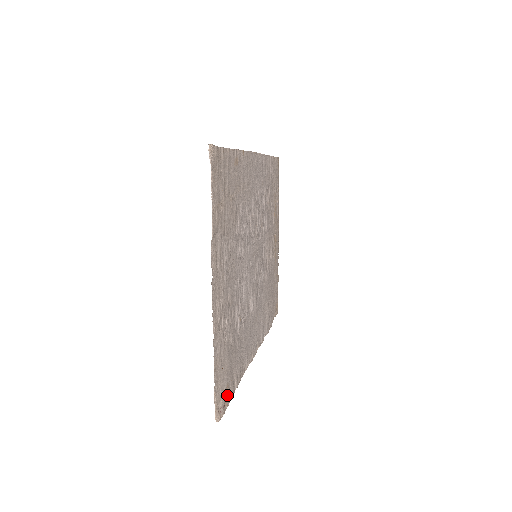
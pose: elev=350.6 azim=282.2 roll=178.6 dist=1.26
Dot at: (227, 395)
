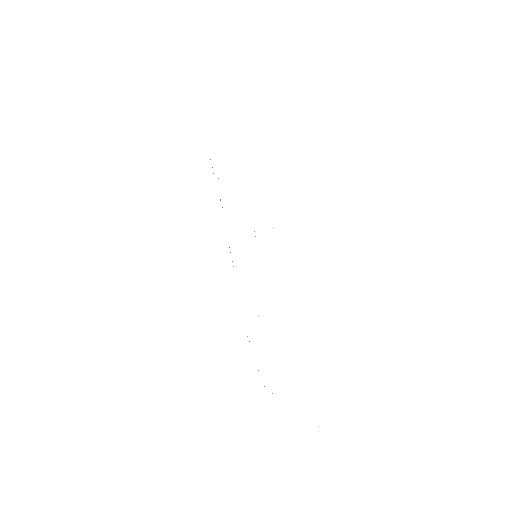
Dot at: occluded
